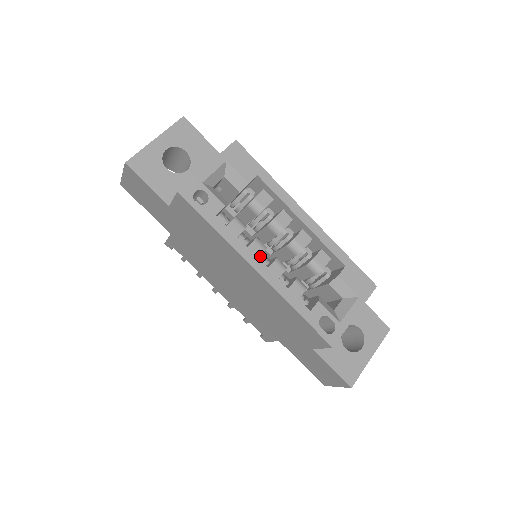
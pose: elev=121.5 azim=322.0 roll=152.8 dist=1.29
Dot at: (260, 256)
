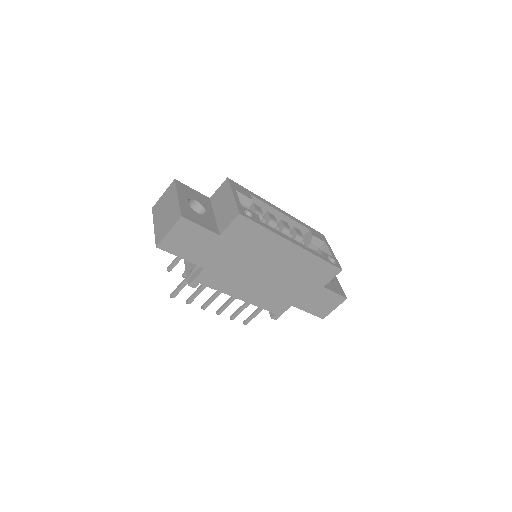
Dot at: occluded
